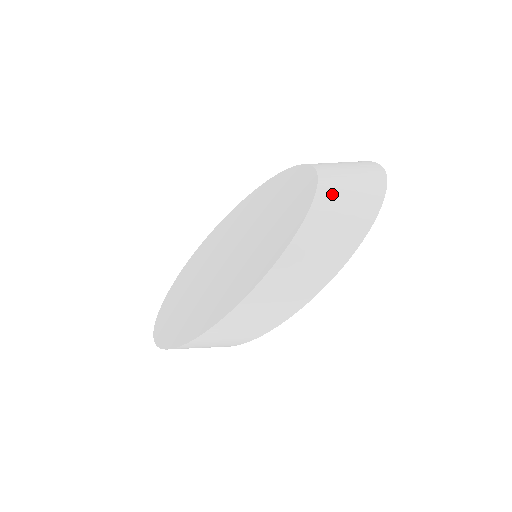
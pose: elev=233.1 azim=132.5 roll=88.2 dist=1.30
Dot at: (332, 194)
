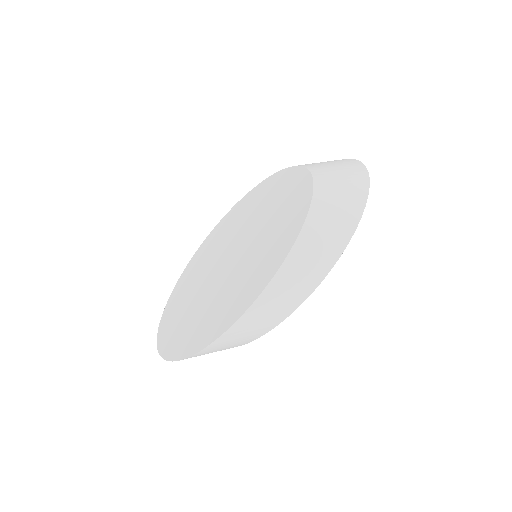
Dot at: (327, 179)
